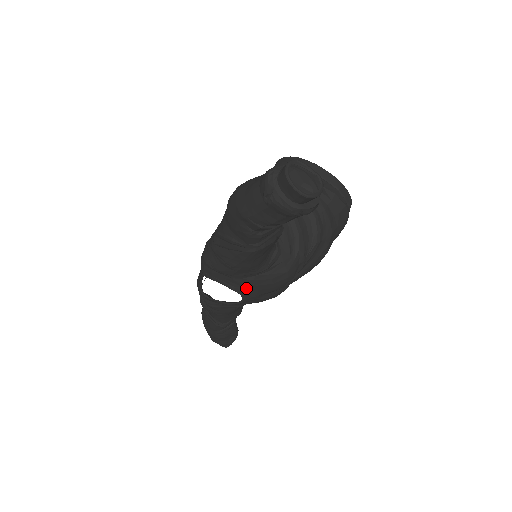
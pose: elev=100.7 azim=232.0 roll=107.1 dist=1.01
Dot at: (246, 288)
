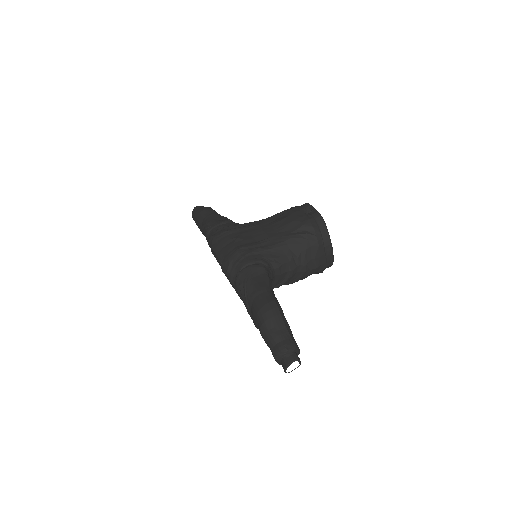
Dot at: occluded
